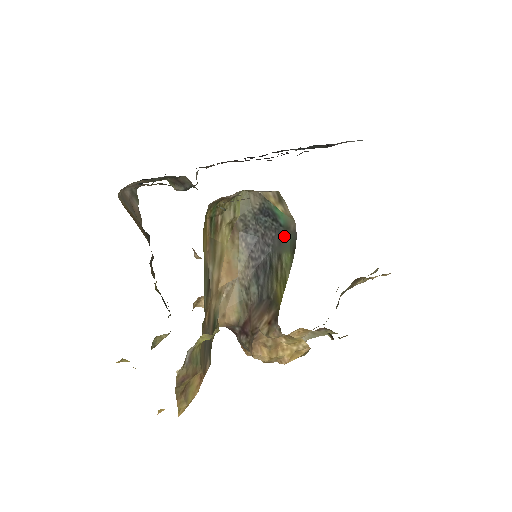
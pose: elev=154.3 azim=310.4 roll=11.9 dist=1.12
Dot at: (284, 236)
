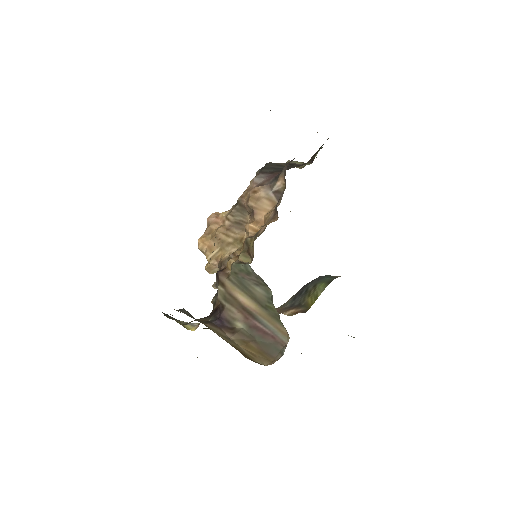
Dot at: (324, 277)
